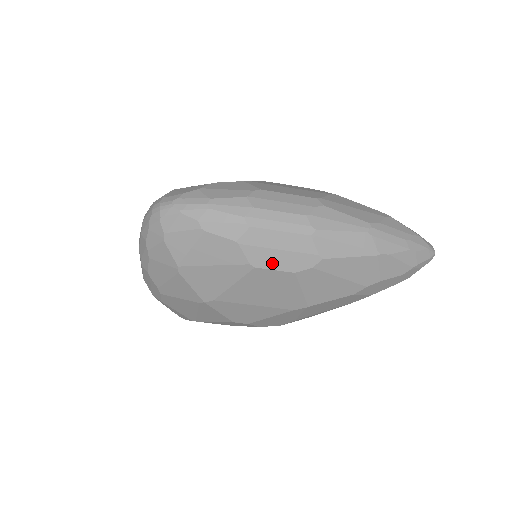
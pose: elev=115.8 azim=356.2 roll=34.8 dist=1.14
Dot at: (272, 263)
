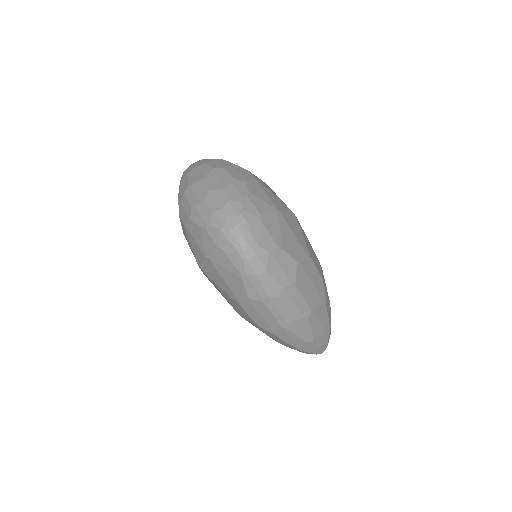
Dot at: (251, 313)
